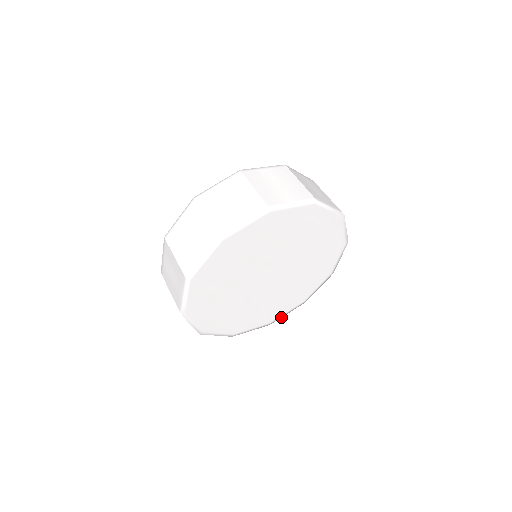
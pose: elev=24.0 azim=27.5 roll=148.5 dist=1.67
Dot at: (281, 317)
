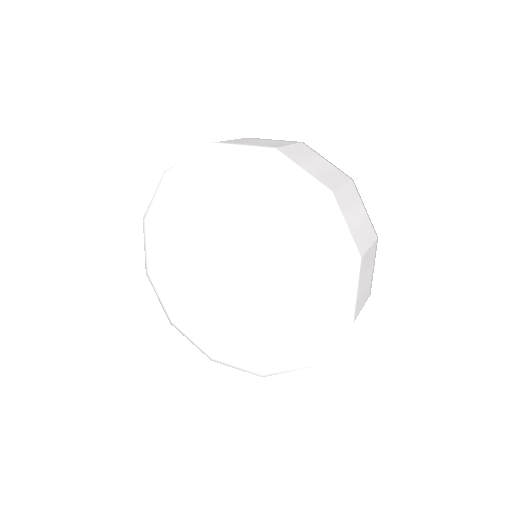
Dot at: (228, 365)
